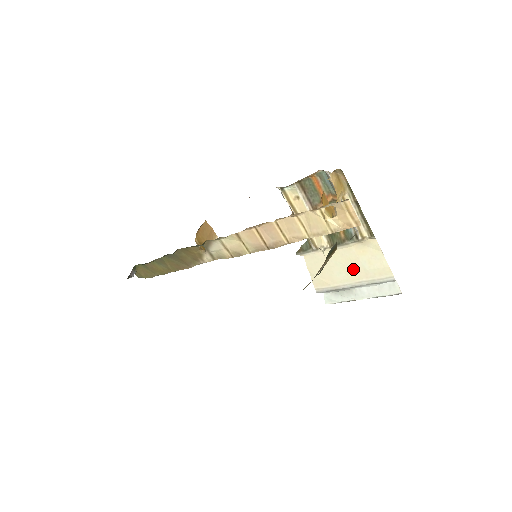
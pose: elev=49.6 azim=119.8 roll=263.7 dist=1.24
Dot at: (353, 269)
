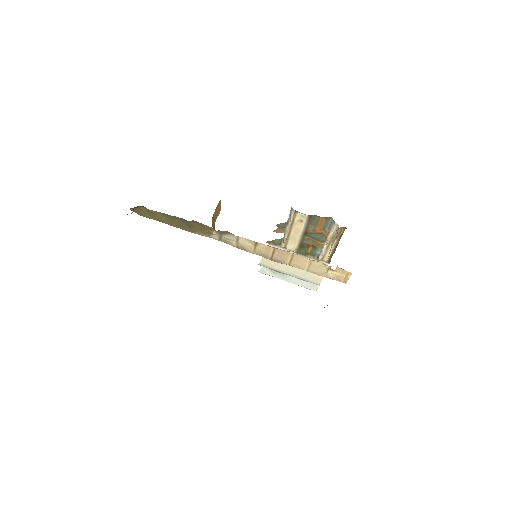
Dot at: occluded
